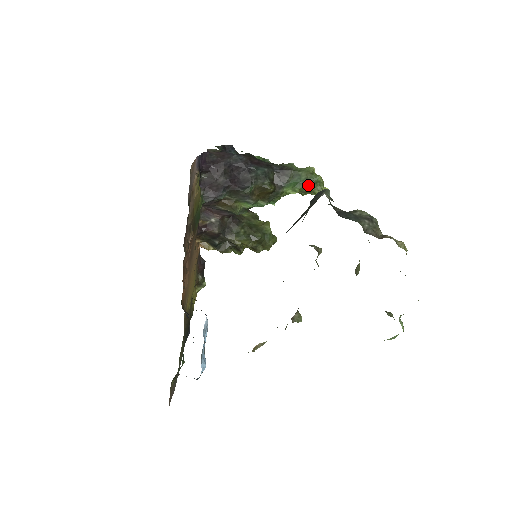
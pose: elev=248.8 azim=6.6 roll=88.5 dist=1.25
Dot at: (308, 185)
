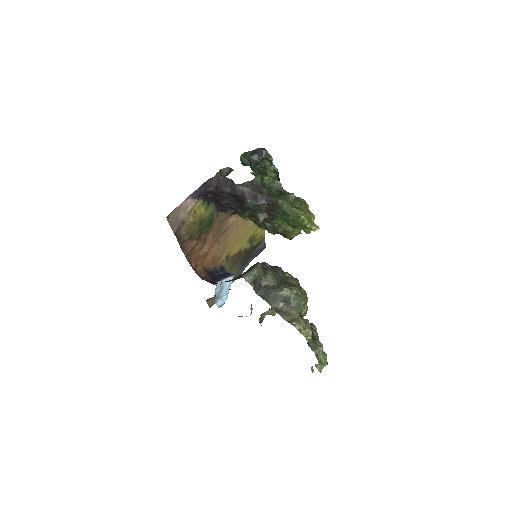
Dot at: (293, 225)
